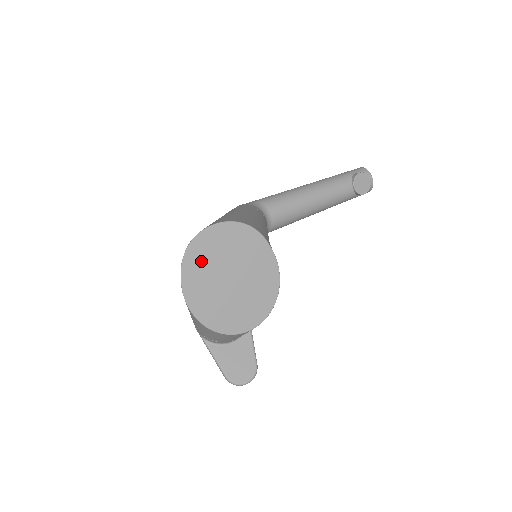
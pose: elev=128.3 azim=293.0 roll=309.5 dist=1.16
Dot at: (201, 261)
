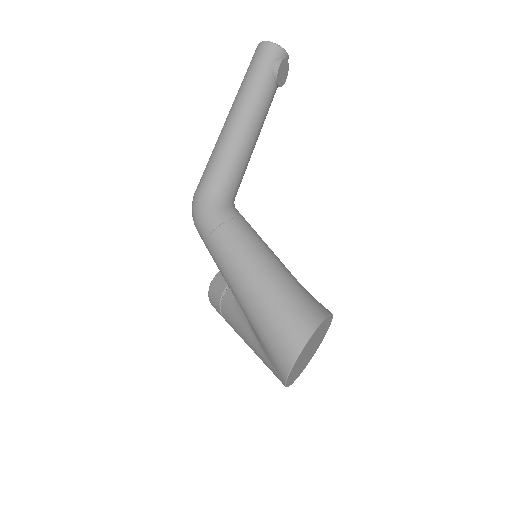
Dot at: (295, 370)
